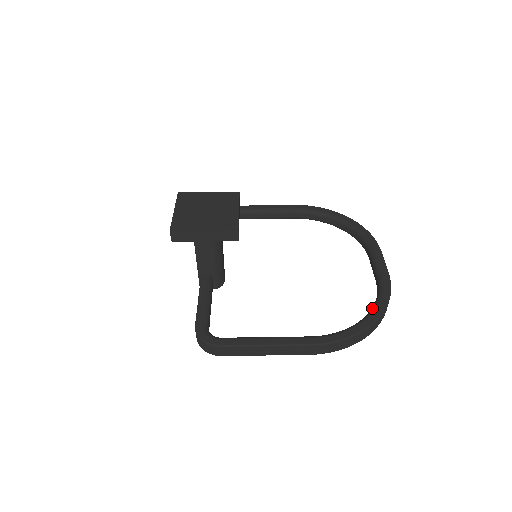
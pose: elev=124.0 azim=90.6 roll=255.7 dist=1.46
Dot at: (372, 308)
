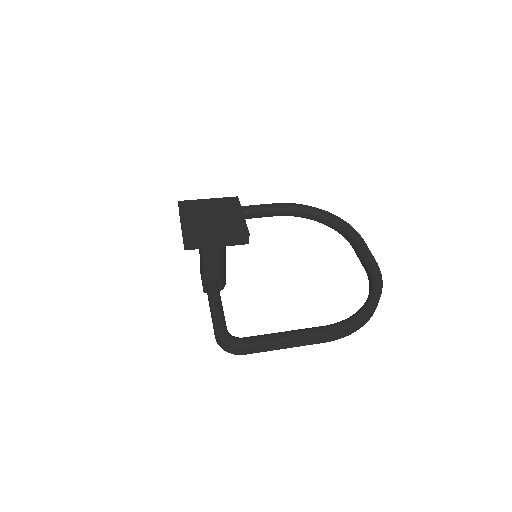
Dot at: (370, 294)
